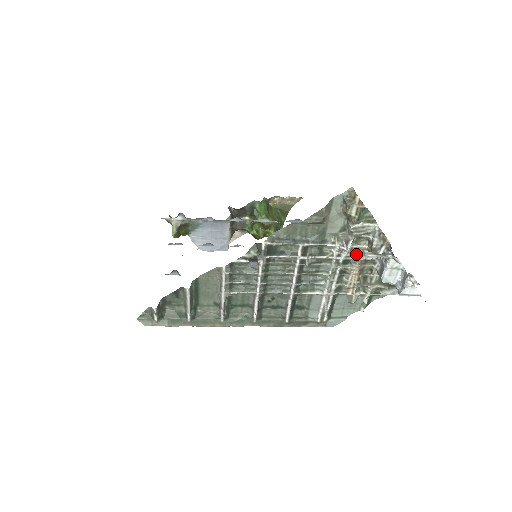
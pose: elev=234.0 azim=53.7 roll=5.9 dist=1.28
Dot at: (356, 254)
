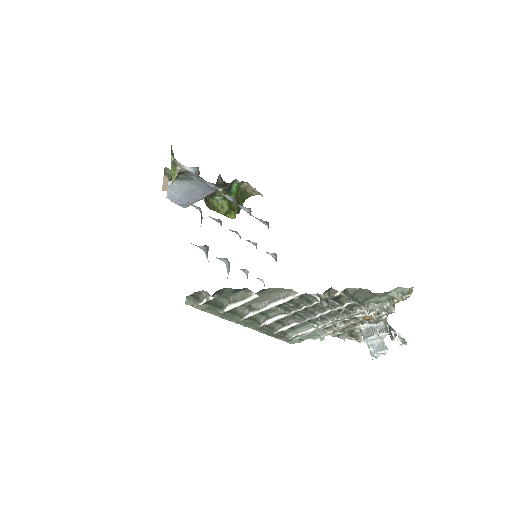
Dot at: (364, 316)
